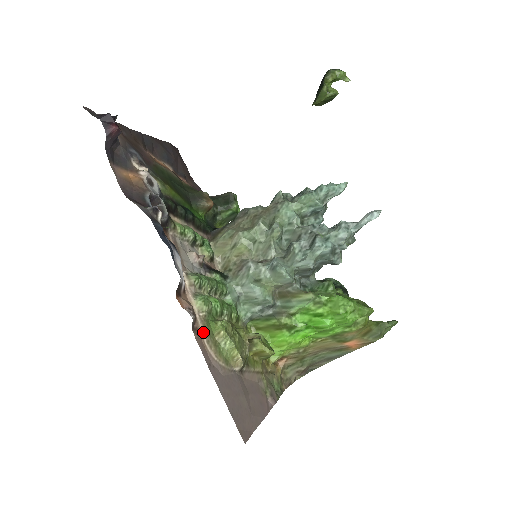
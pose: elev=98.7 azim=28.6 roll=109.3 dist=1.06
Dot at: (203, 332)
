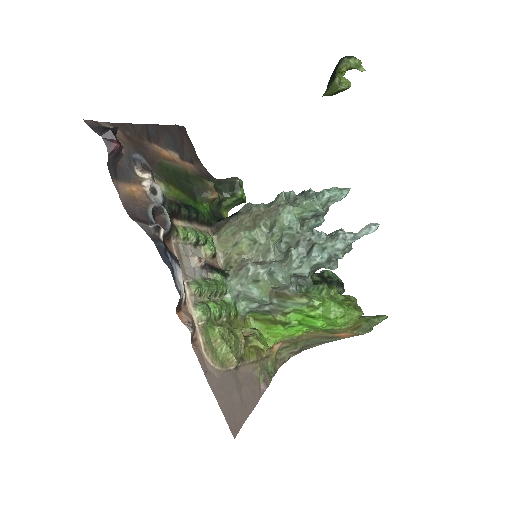
Dot at: (201, 341)
